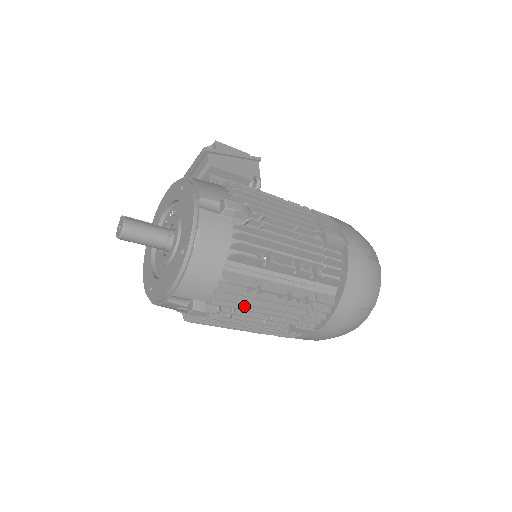
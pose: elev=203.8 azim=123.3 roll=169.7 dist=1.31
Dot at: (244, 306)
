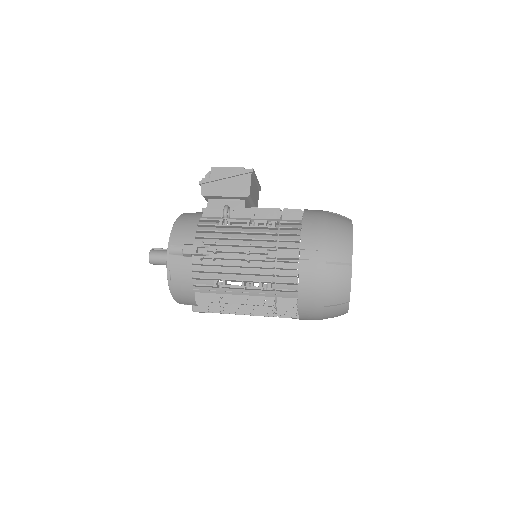
Dot at: occluded
